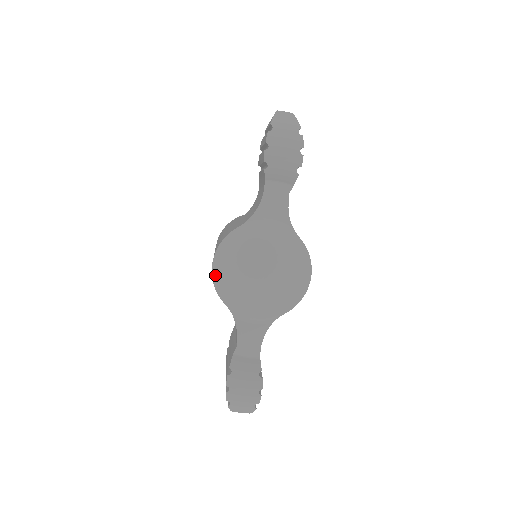
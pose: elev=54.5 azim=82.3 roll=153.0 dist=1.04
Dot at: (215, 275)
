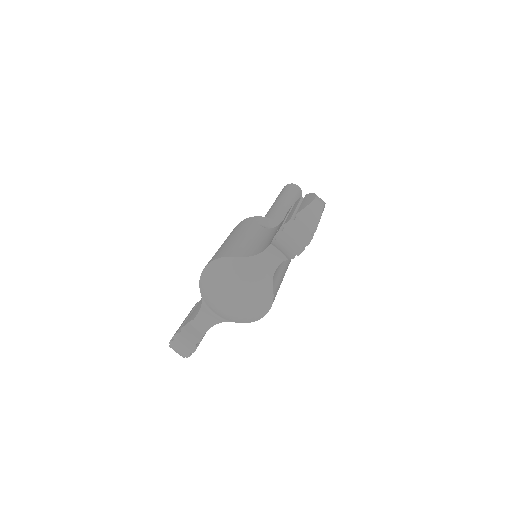
Dot at: (203, 274)
